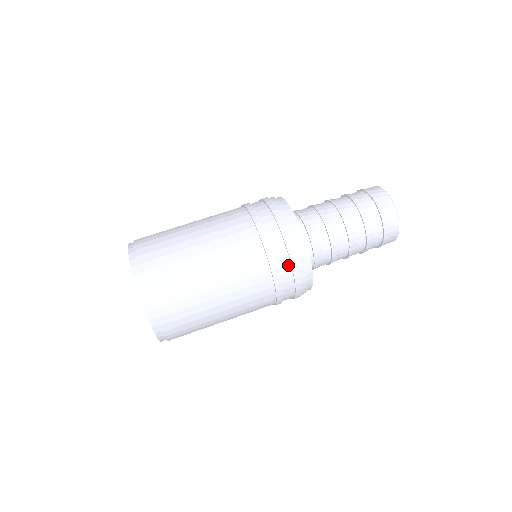
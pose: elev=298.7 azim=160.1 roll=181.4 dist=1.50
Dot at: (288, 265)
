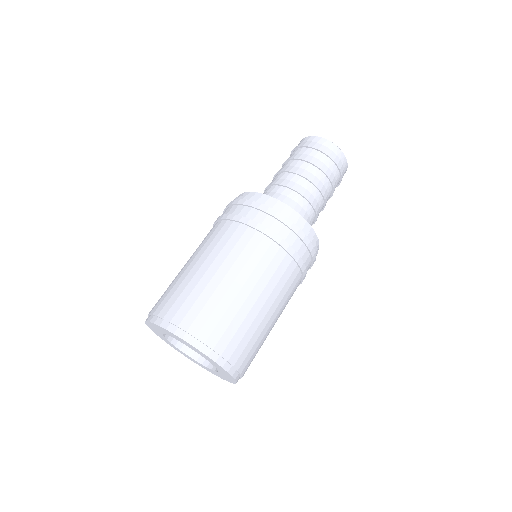
Dot at: (296, 239)
